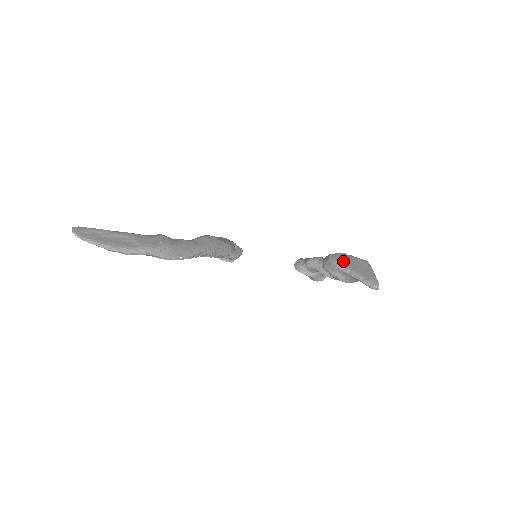
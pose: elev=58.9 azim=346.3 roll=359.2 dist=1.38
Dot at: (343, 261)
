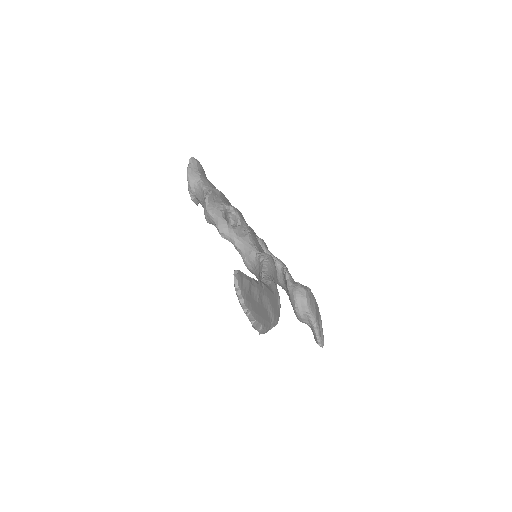
Dot at: (314, 307)
